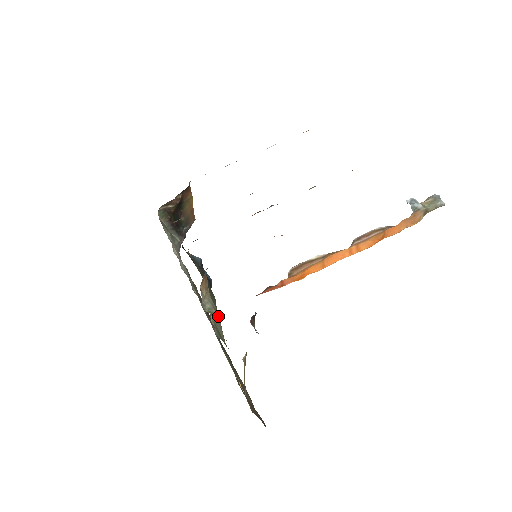
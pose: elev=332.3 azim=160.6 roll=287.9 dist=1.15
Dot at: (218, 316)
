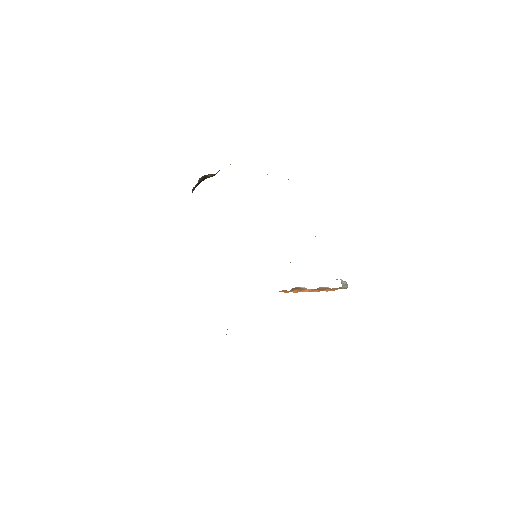
Dot at: occluded
